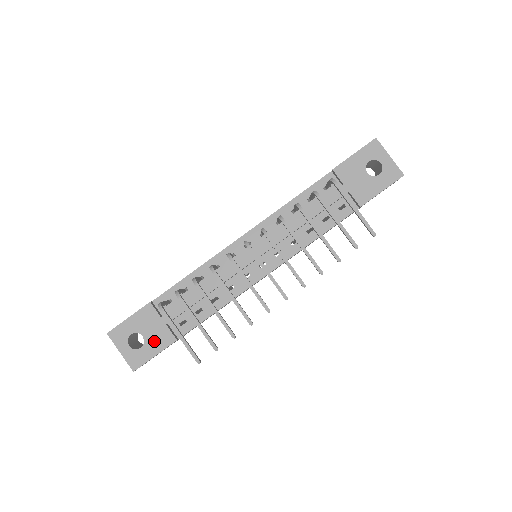
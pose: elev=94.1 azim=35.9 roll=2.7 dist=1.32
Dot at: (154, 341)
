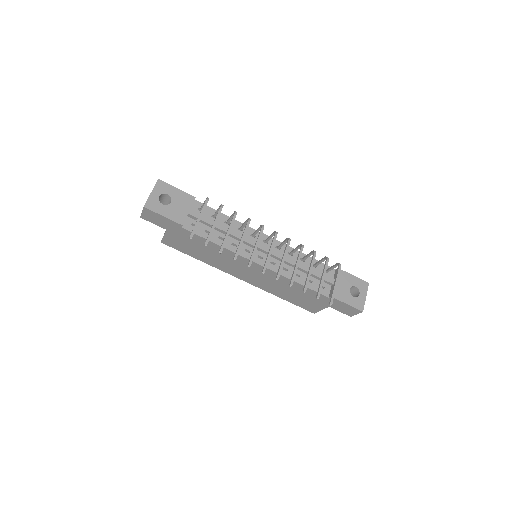
Dot at: (173, 211)
